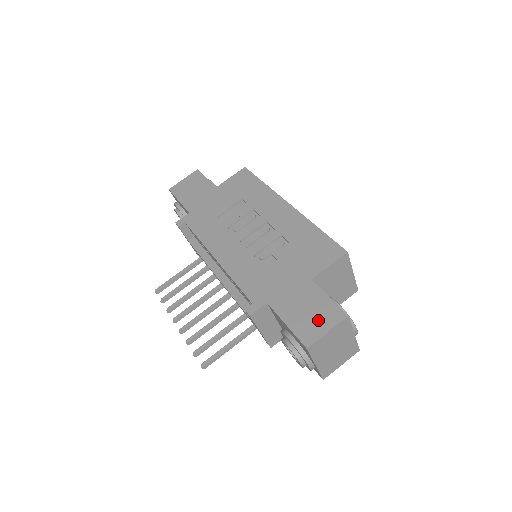
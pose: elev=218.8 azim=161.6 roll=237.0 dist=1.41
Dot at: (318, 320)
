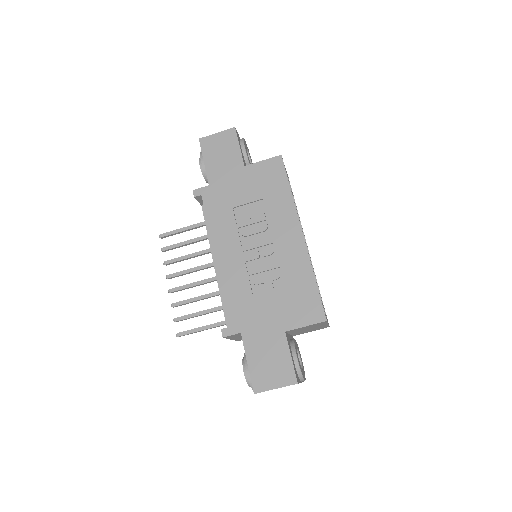
Dot at: (273, 374)
